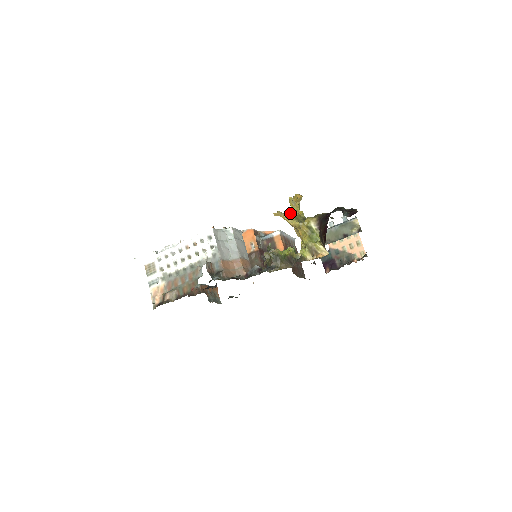
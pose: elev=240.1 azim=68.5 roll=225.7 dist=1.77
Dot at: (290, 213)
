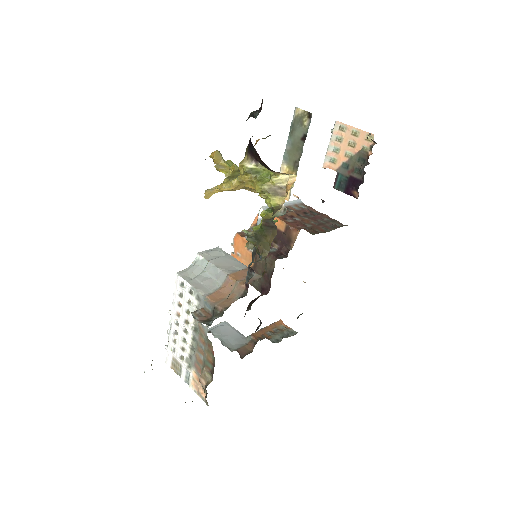
Dot at: occluded
